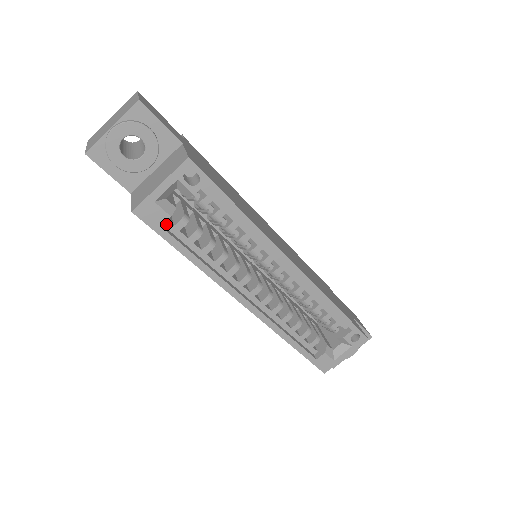
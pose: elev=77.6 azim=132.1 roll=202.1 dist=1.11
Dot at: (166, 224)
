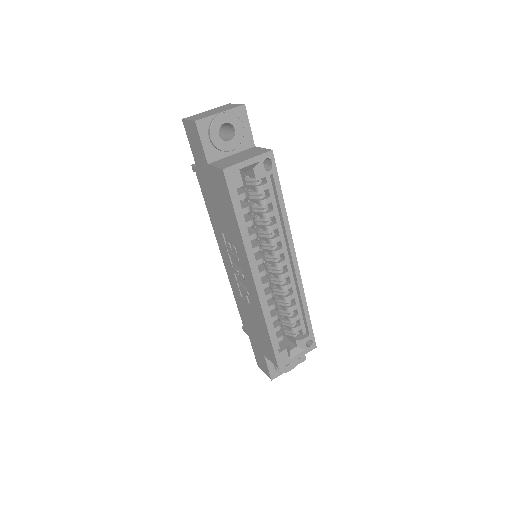
Dot at: (234, 191)
